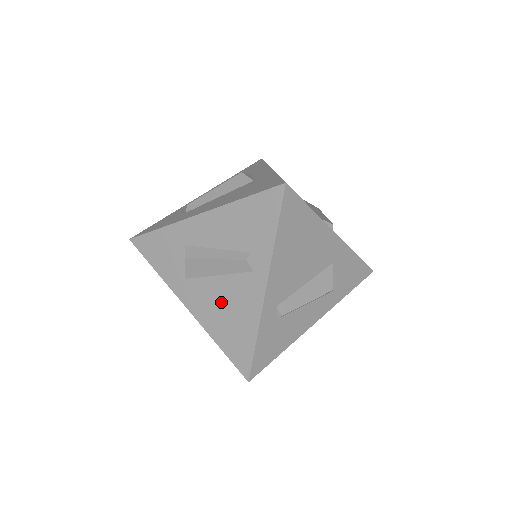
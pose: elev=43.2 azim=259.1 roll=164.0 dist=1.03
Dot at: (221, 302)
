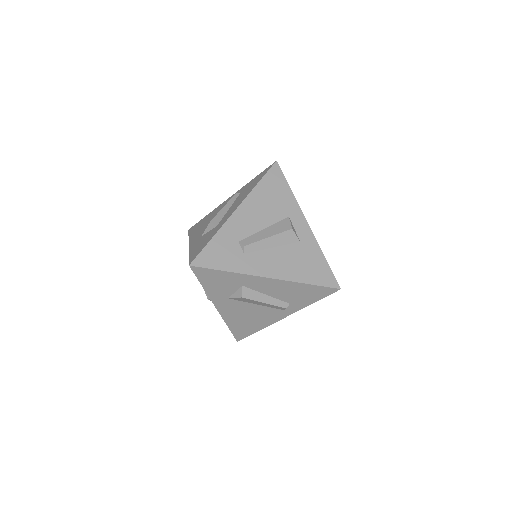
Dot at: (248, 314)
